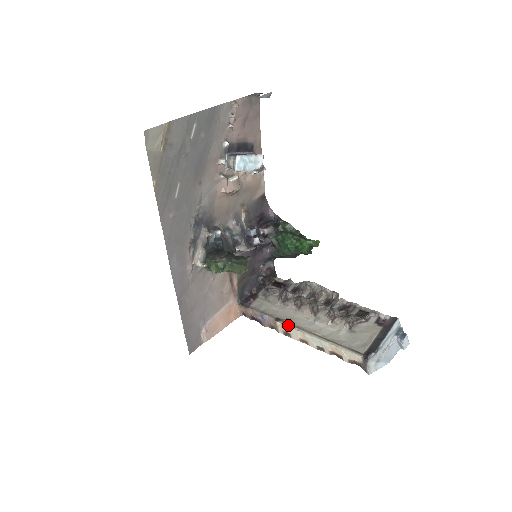
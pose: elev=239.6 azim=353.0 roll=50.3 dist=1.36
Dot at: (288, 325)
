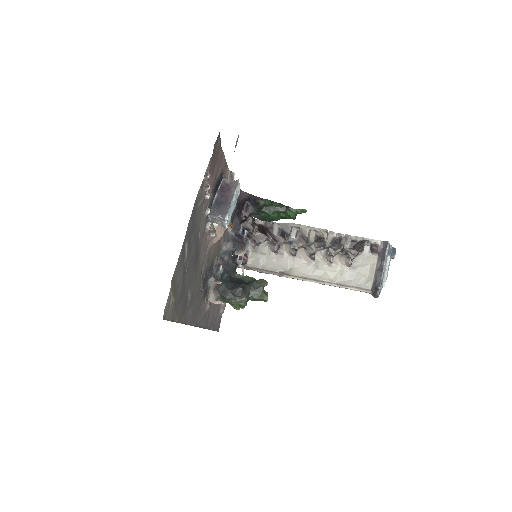
Dot at: (294, 278)
